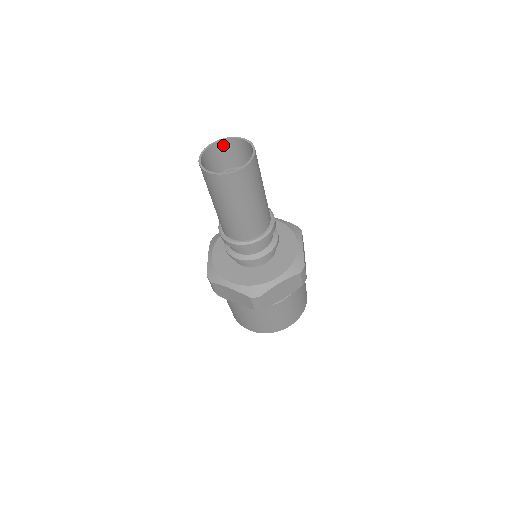
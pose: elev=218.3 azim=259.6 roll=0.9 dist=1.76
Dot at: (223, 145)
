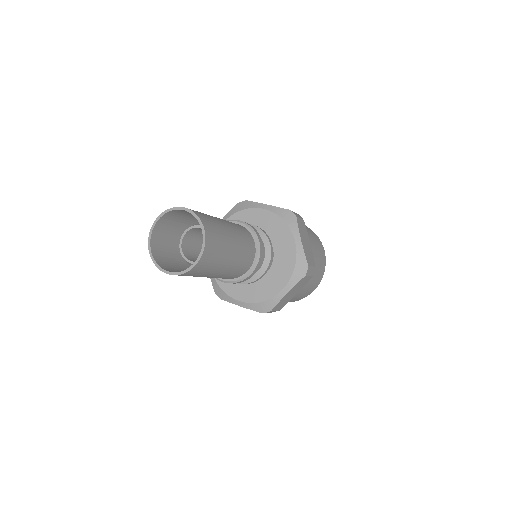
Dot at: (168, 215)
